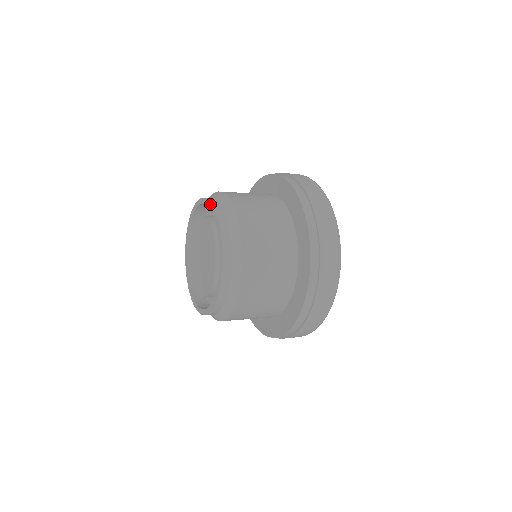
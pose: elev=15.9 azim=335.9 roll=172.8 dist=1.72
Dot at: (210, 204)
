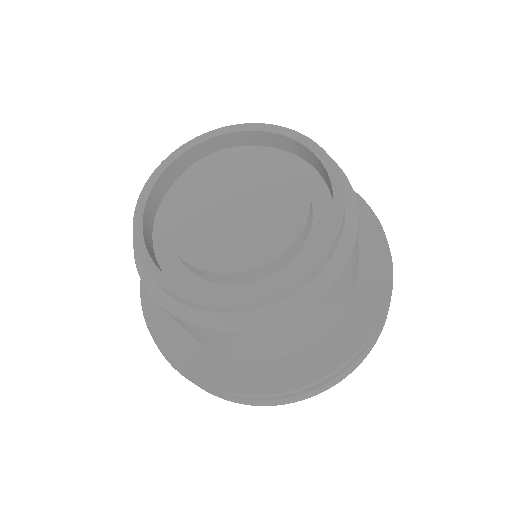
Dot at: (322, 150)
